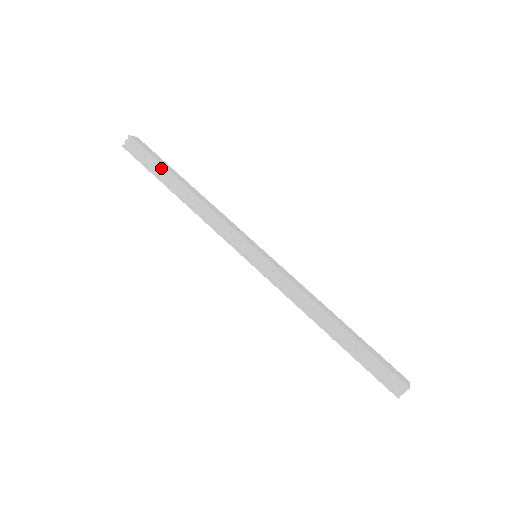
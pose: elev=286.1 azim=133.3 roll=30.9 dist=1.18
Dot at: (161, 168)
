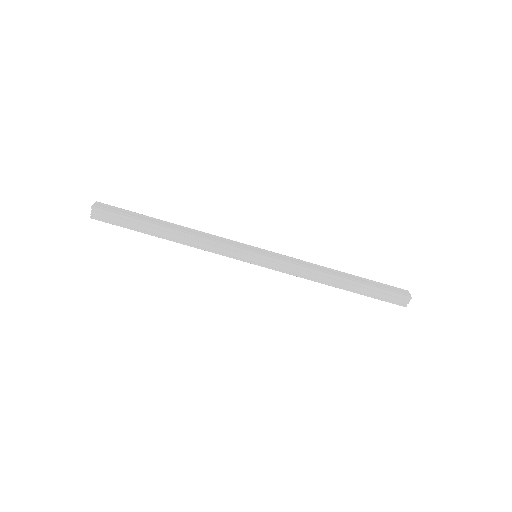
Dot at: (138, 222)
